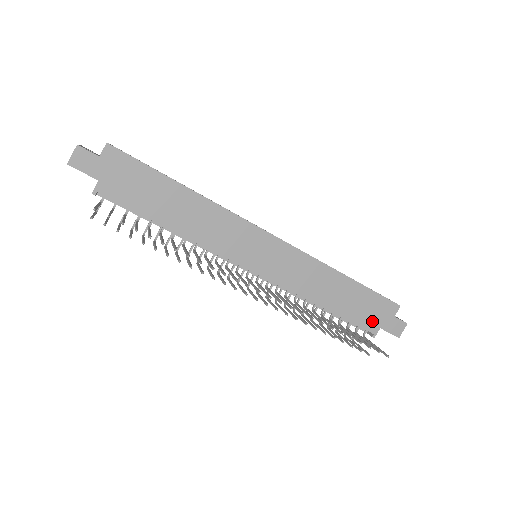
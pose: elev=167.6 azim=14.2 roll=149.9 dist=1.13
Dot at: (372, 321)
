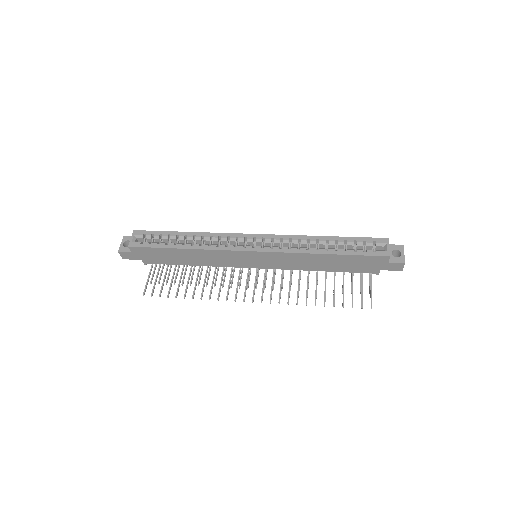
Dot at: (369, 268)
